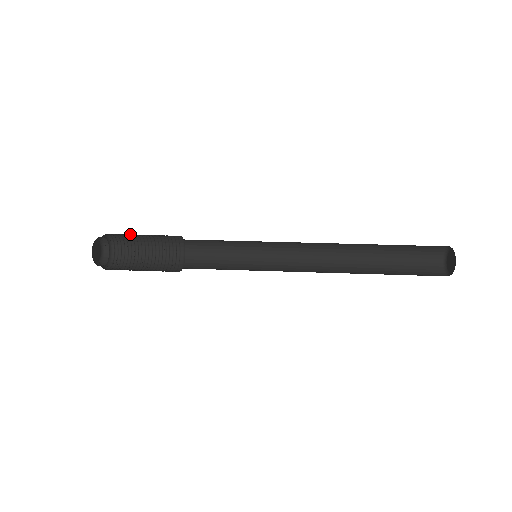
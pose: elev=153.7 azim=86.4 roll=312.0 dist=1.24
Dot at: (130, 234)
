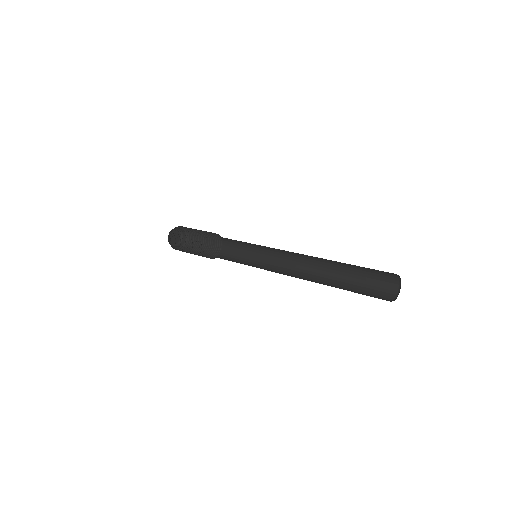
Dot at: occluded
